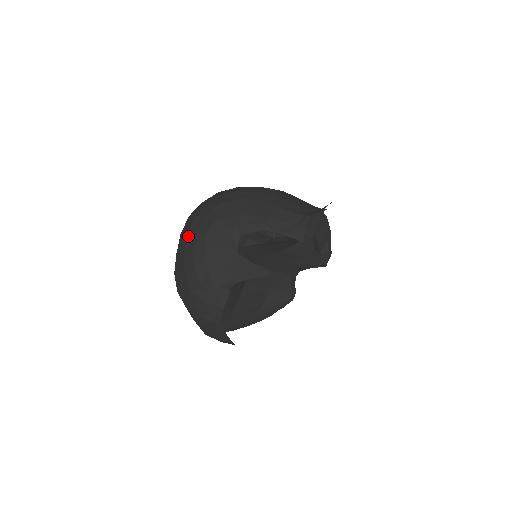
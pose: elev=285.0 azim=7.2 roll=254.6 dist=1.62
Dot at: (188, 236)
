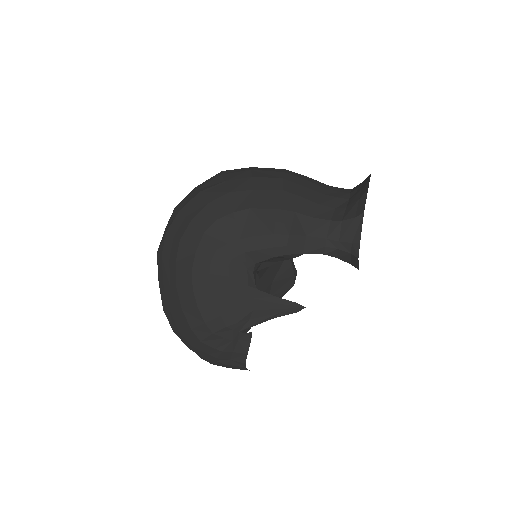
Dot at: (178, 270)
